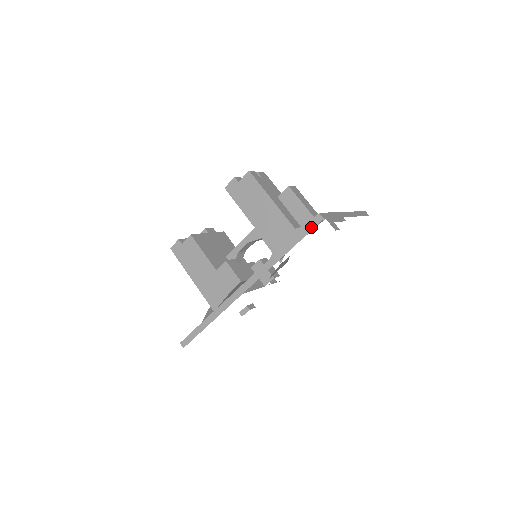
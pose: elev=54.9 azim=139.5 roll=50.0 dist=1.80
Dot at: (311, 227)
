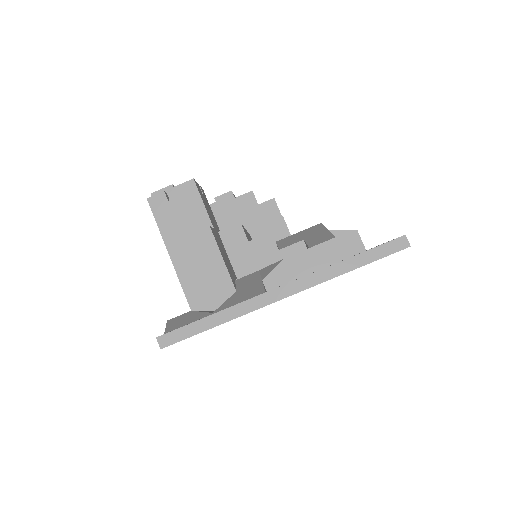
Dot at: occluded
